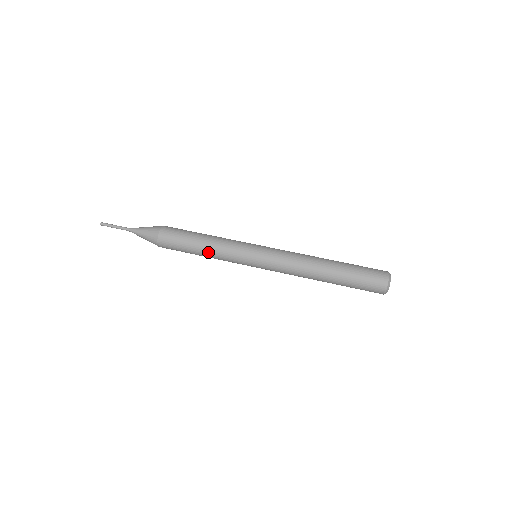
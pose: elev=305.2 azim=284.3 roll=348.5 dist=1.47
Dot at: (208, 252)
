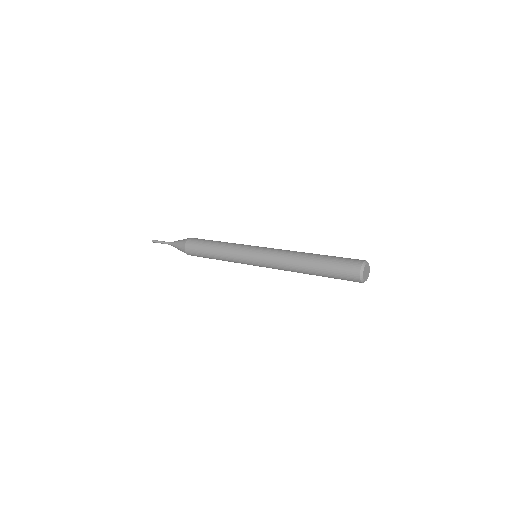
Dot at: (219, 257)
